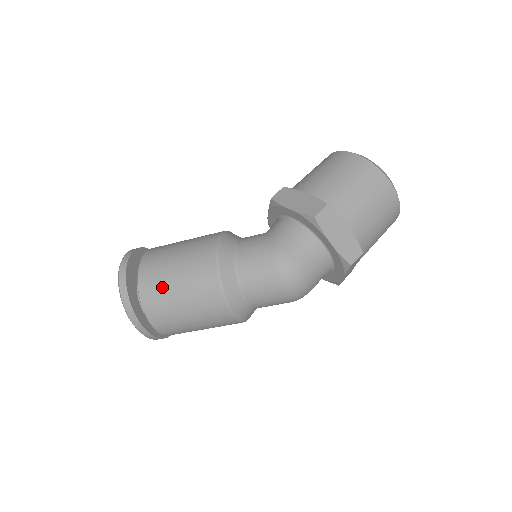
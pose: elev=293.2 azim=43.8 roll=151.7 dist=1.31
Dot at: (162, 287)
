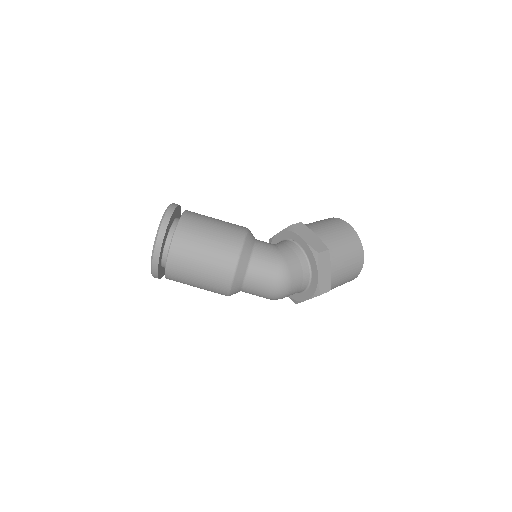
Dot at: (193, 243)
